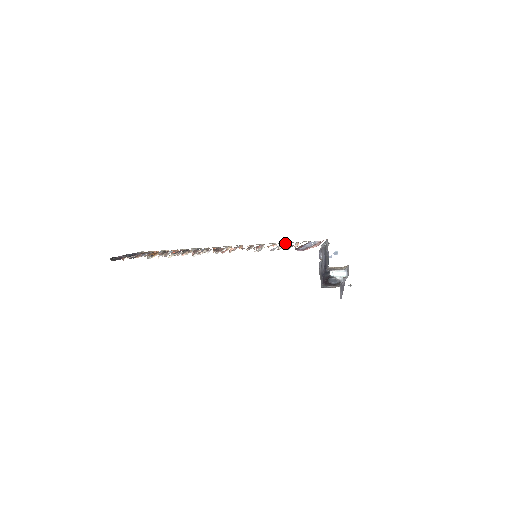
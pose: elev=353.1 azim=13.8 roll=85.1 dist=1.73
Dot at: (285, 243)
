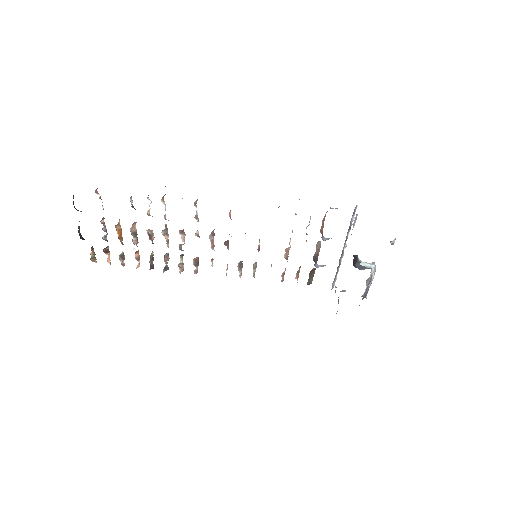
Dot at: occluded
